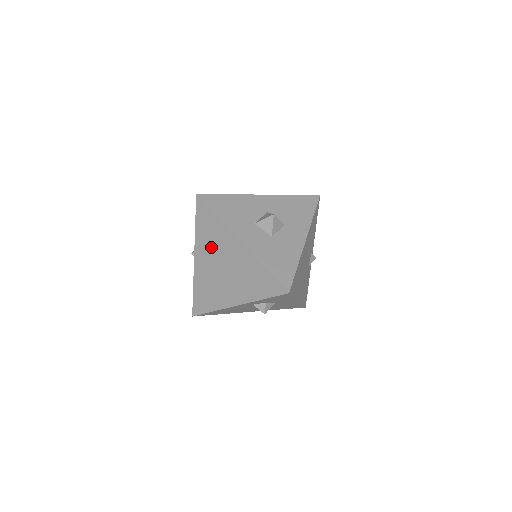
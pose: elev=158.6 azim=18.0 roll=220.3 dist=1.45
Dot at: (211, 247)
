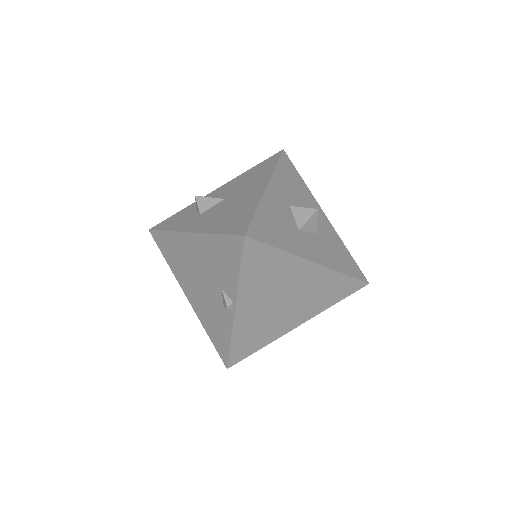
Dot at: (267, 287)
